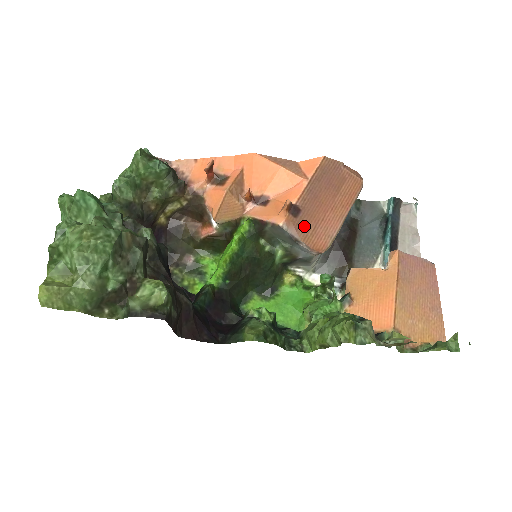
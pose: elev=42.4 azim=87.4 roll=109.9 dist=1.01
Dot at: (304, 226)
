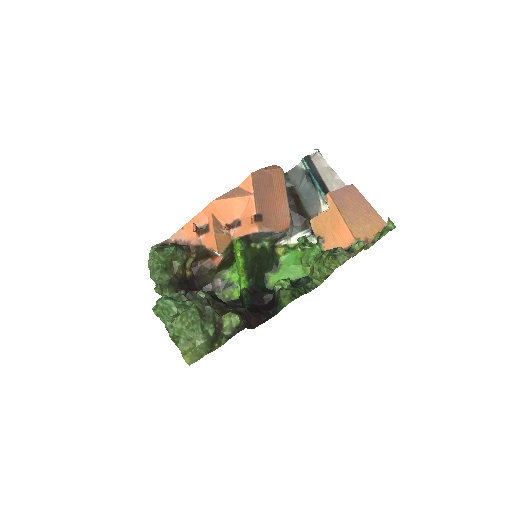
Dot at: (270, 222)
